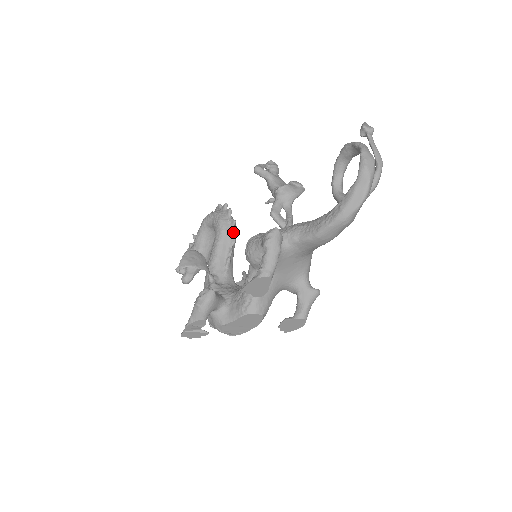
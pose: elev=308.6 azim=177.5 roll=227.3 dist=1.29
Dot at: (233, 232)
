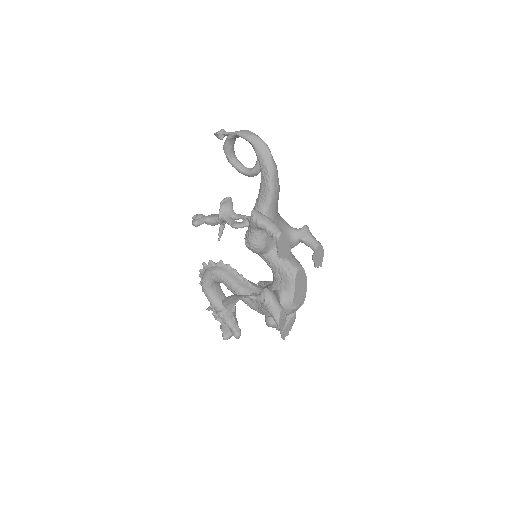
Dot at: (228, 266)
